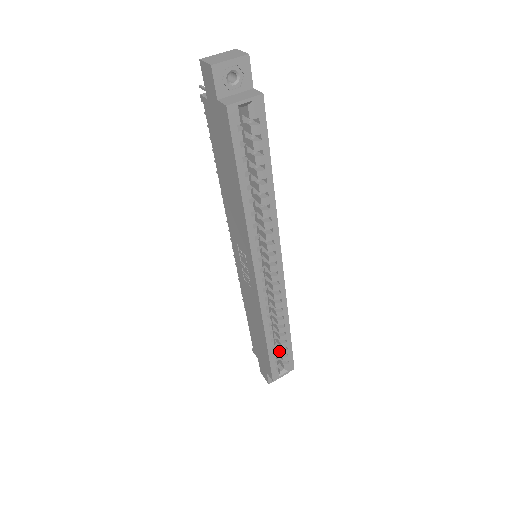
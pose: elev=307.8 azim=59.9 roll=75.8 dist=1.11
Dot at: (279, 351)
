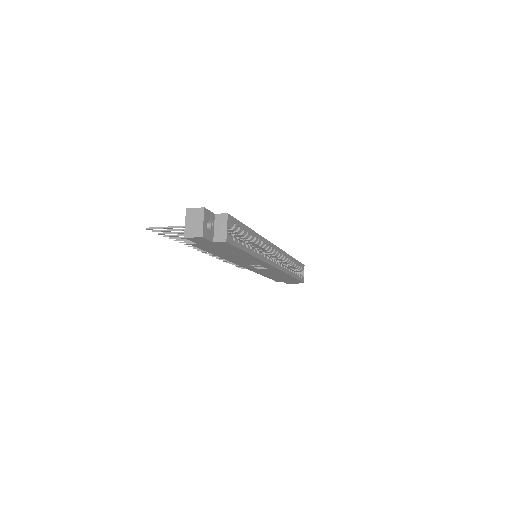
Dot at: (294, 269)
